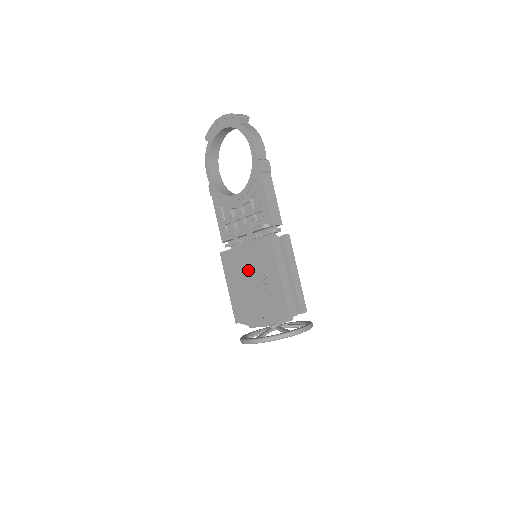
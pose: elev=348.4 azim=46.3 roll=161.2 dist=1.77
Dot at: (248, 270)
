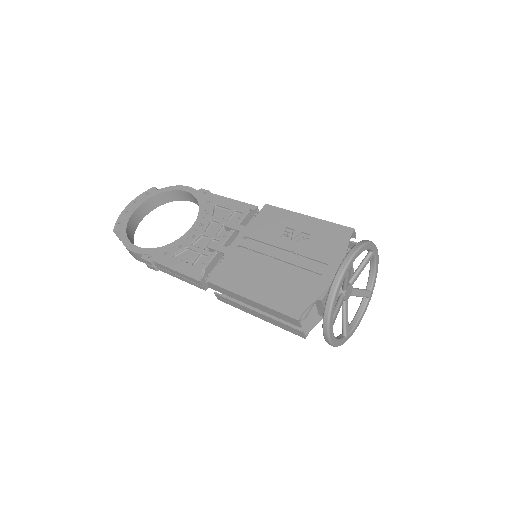
Dot at: (263, 251)
